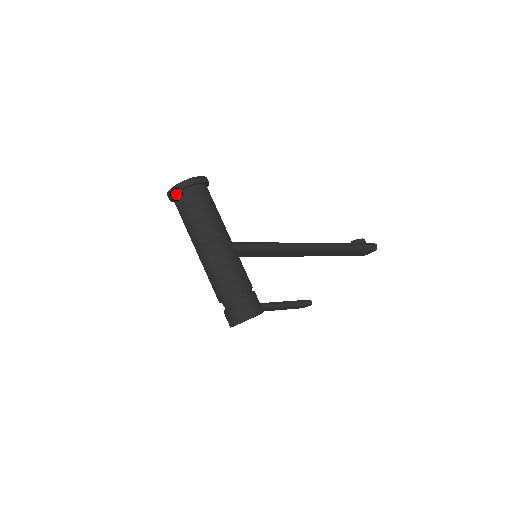
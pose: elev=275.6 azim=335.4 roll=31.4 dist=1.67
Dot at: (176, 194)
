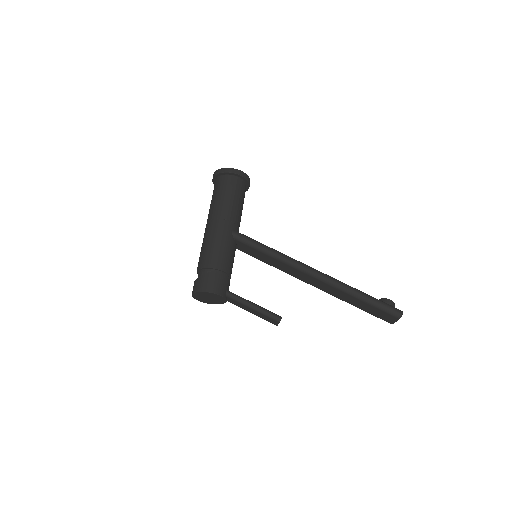
Dot at: (216, 179)
